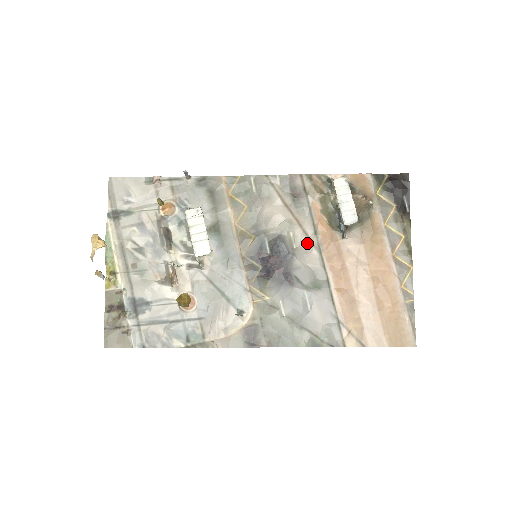
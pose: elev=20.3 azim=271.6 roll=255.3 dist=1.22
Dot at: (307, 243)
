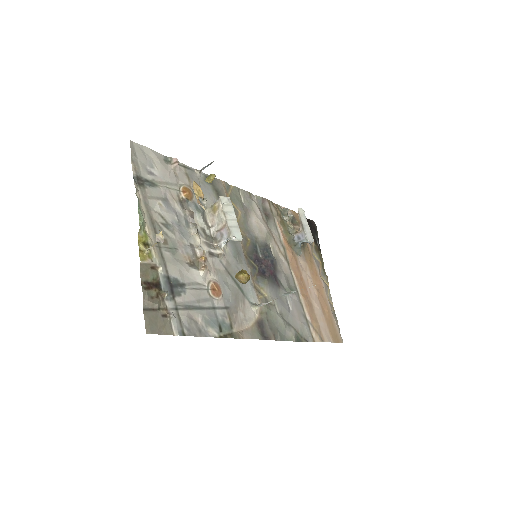
Dot at: (279, 254)
